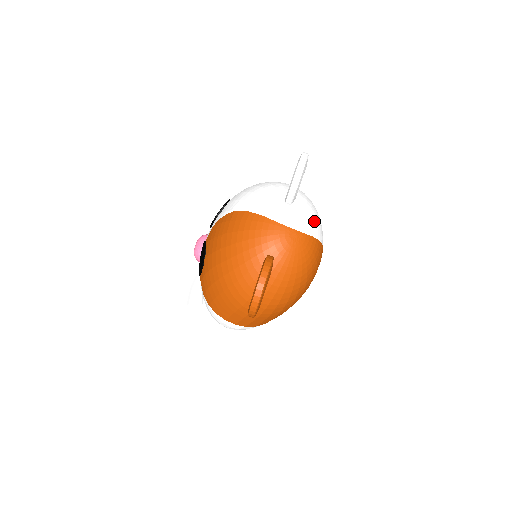
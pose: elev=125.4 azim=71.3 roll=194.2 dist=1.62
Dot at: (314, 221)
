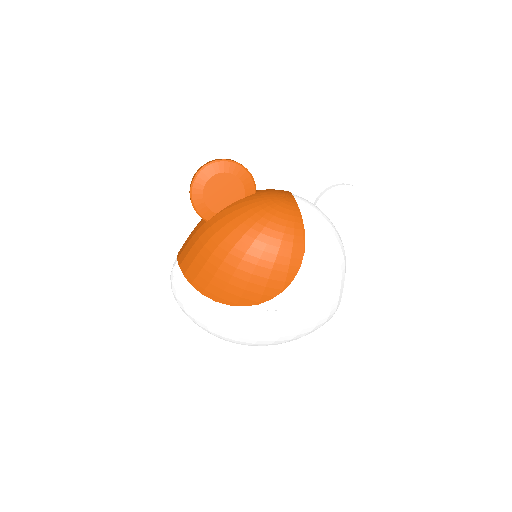
Dot at: (319, 225)
